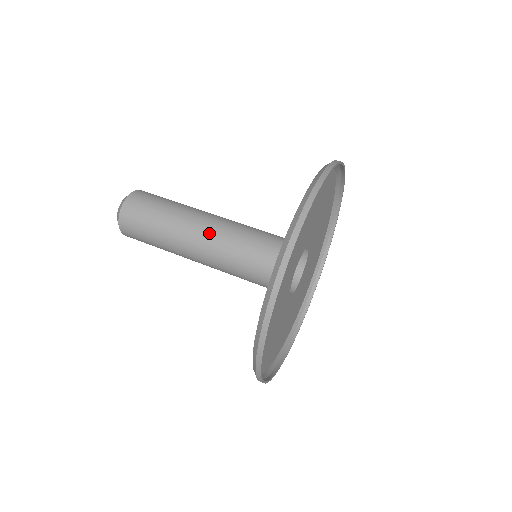
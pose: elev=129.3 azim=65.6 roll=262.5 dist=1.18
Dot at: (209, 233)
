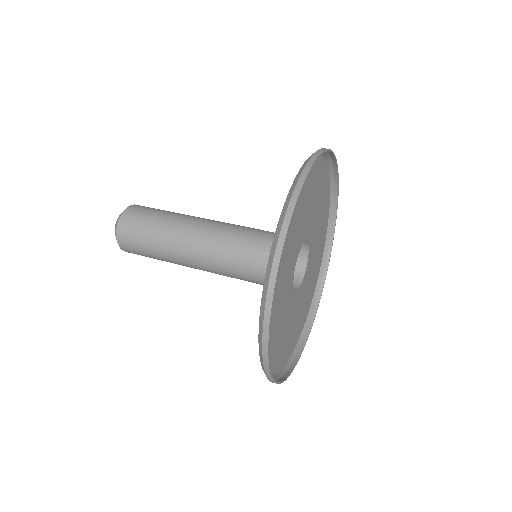
Dot at: (205, 241)
